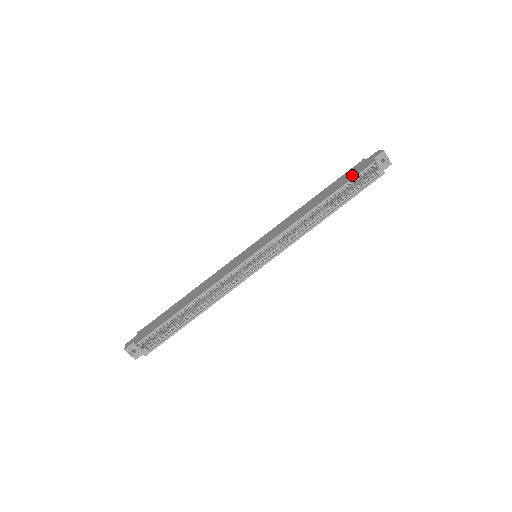
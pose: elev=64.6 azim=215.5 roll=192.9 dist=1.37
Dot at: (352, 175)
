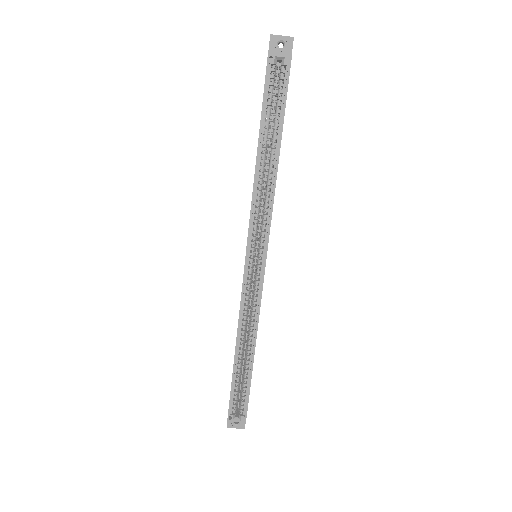
Dot at: (263, 94)
